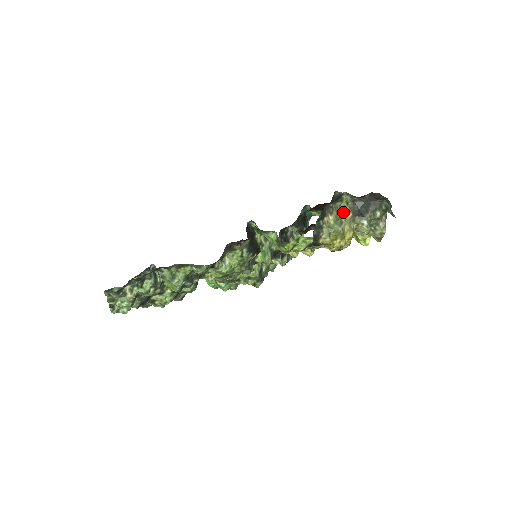
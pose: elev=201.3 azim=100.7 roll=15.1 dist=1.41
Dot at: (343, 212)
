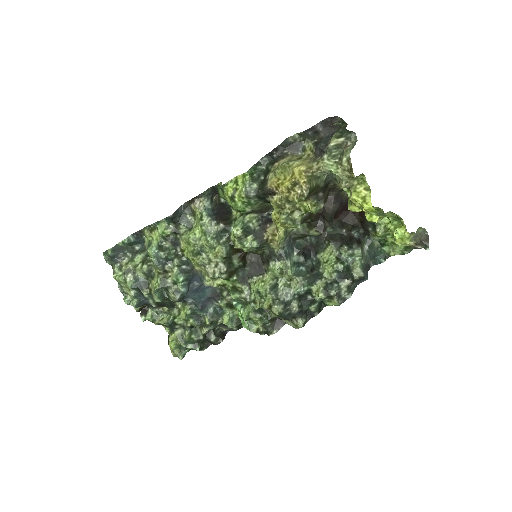
Dot at: (305, 159)
